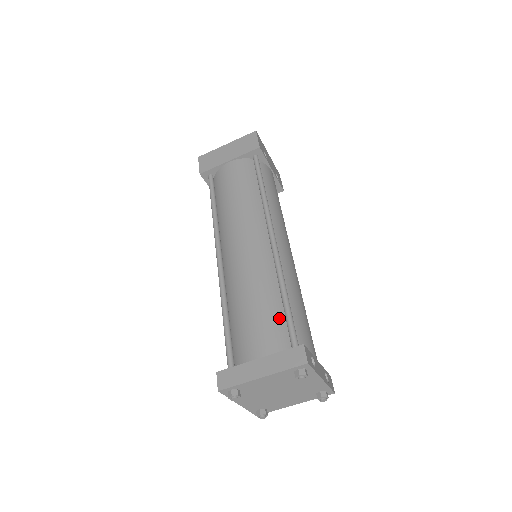
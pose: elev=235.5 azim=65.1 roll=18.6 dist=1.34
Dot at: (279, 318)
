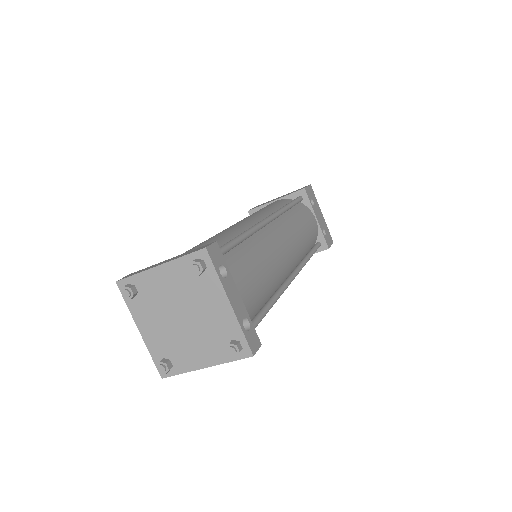
Dot at: occluded
